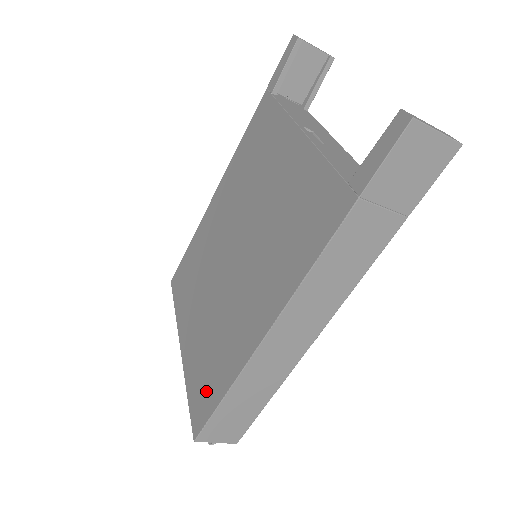
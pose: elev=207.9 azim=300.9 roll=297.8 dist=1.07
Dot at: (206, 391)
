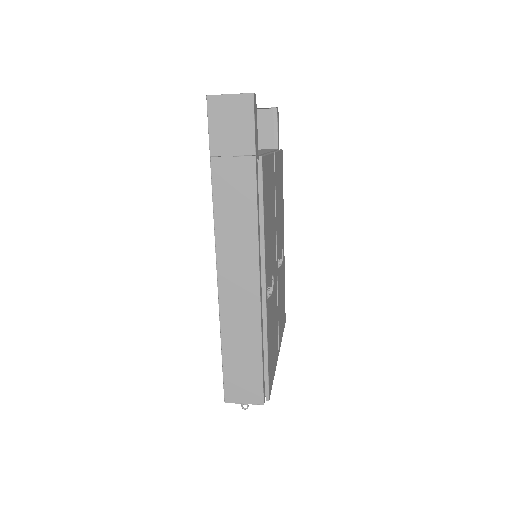
Dot at: occluded
